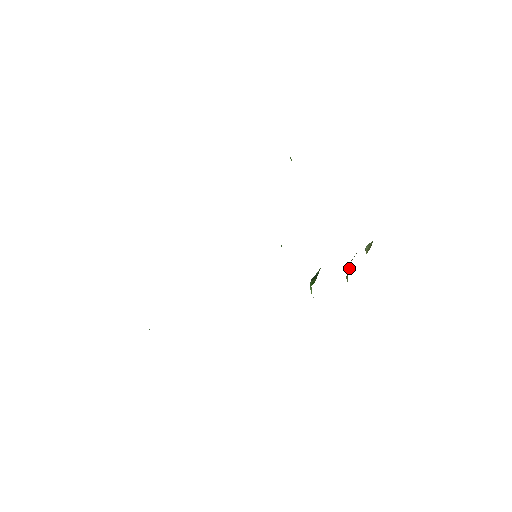
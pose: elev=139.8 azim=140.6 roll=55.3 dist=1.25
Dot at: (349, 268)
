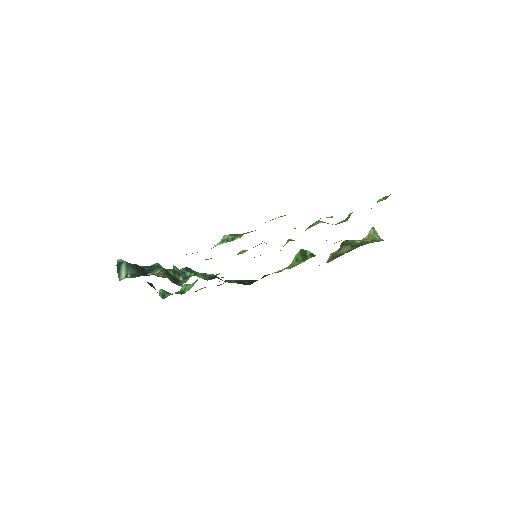
Dot at: (341, 245)
